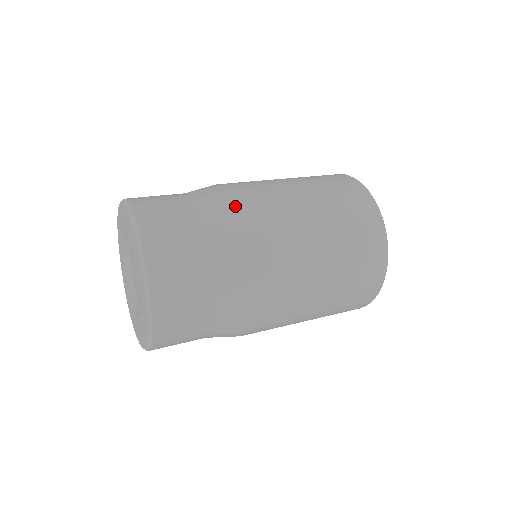
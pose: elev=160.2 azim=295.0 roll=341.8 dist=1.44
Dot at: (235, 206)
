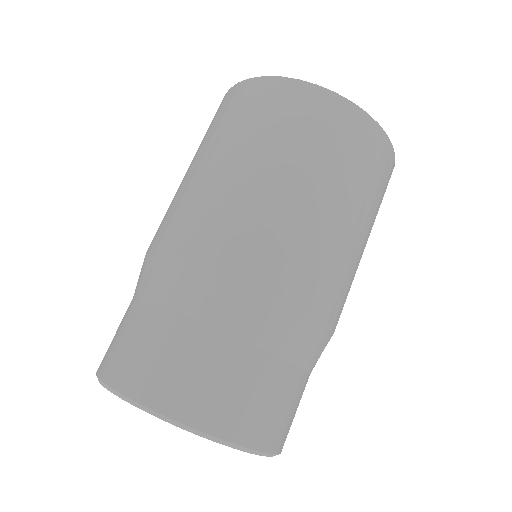
Dot at: (308, 317)
